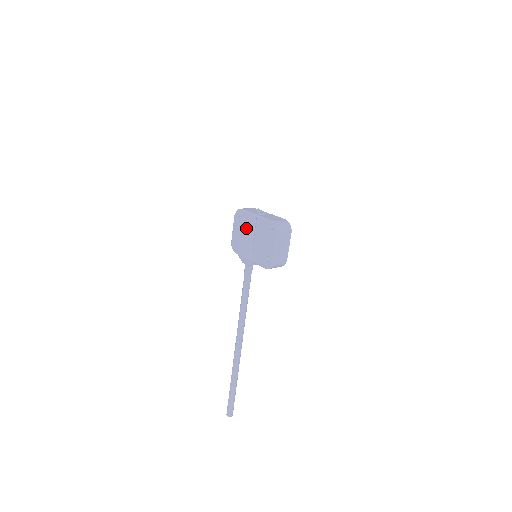
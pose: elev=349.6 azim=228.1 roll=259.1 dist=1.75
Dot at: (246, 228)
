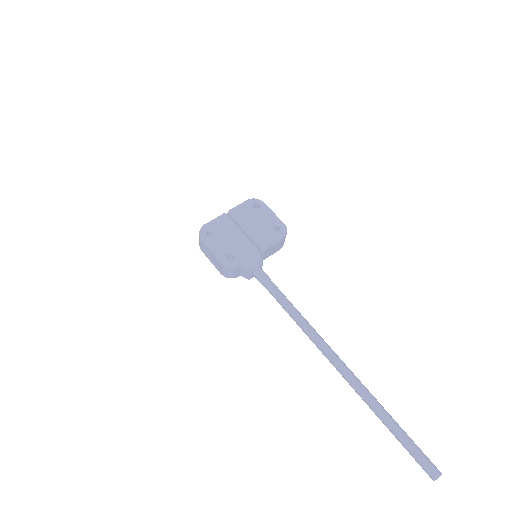
Dot at: (227, 231)
